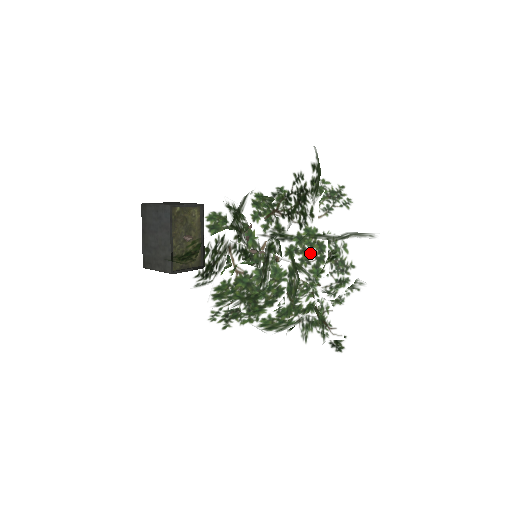
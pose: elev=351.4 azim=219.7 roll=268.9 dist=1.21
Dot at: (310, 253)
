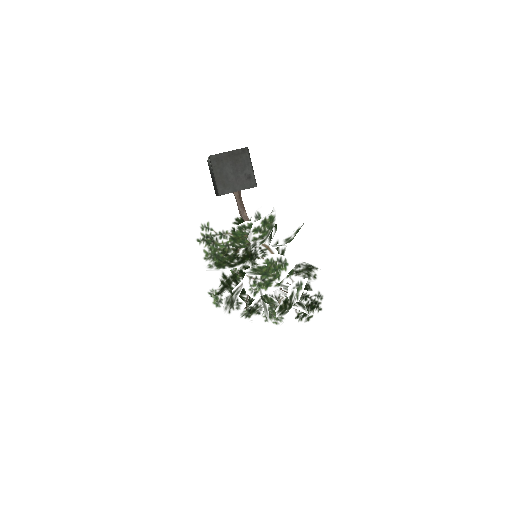
Dot at: occluded
